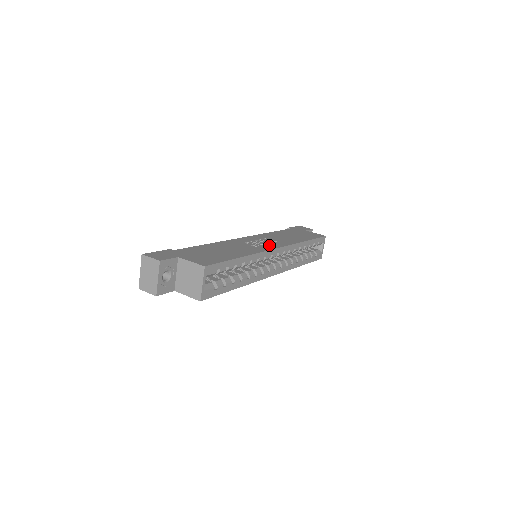
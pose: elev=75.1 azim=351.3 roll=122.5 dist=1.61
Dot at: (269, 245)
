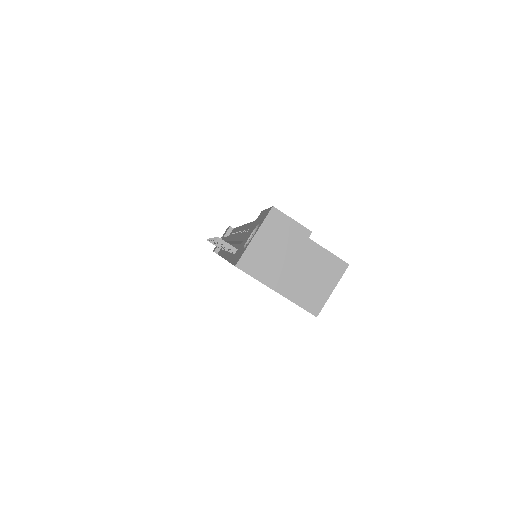
Dot at: occluded
